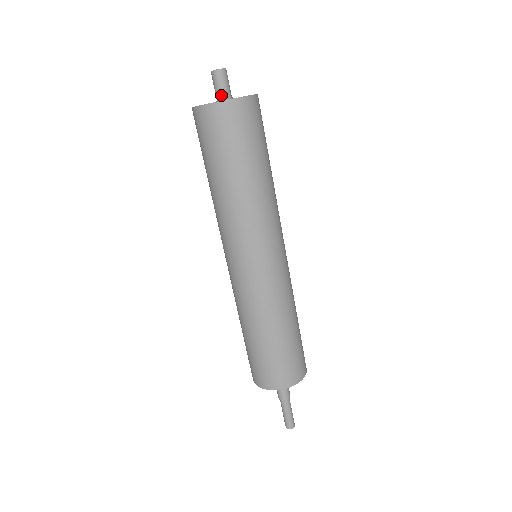
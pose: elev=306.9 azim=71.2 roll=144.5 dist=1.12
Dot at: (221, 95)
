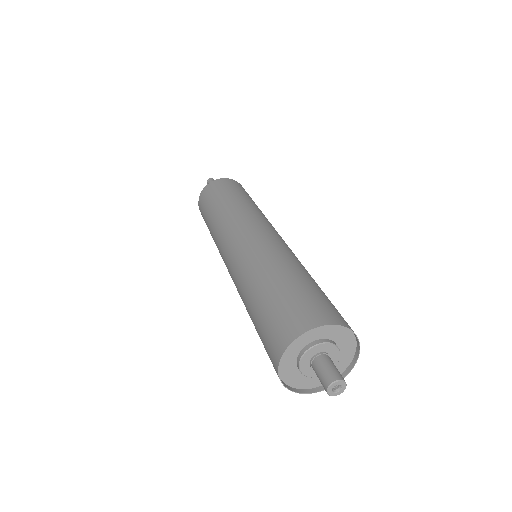
Dot at: occluded
